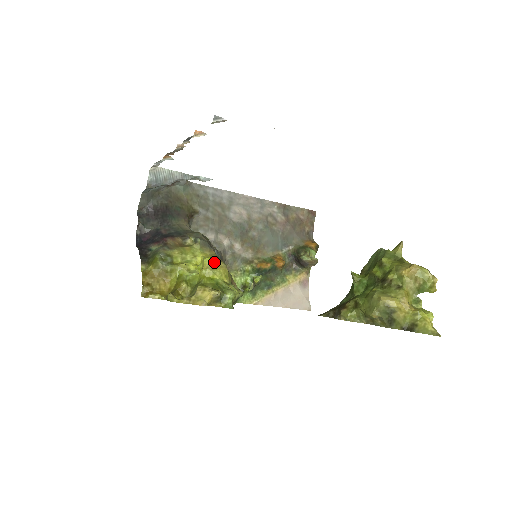
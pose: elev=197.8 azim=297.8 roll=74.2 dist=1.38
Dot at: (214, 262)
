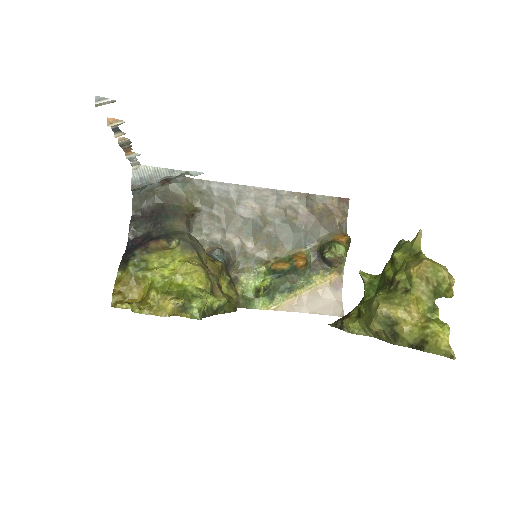
Dot at: (187, 266)
